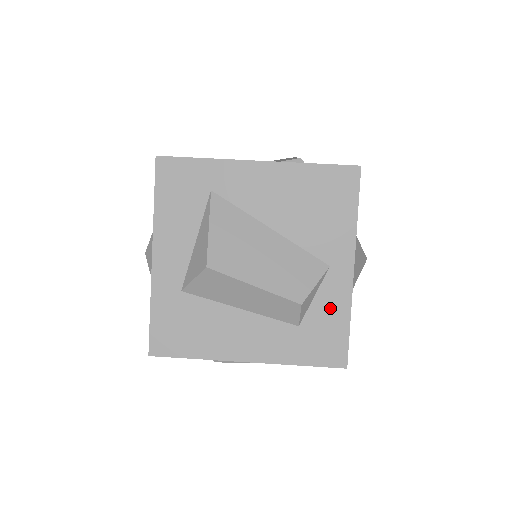
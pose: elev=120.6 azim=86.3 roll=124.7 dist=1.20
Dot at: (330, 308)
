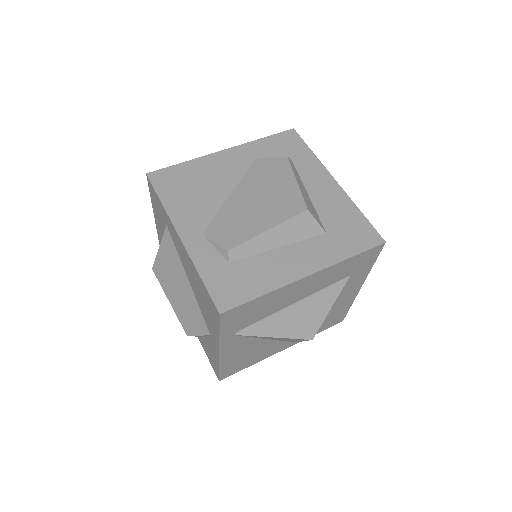
Dot at: (212, 351)
